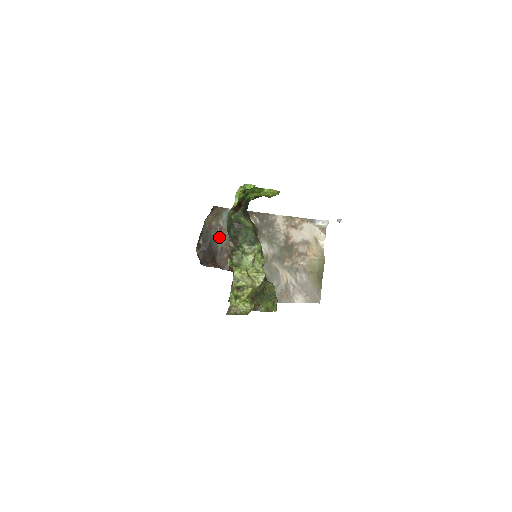
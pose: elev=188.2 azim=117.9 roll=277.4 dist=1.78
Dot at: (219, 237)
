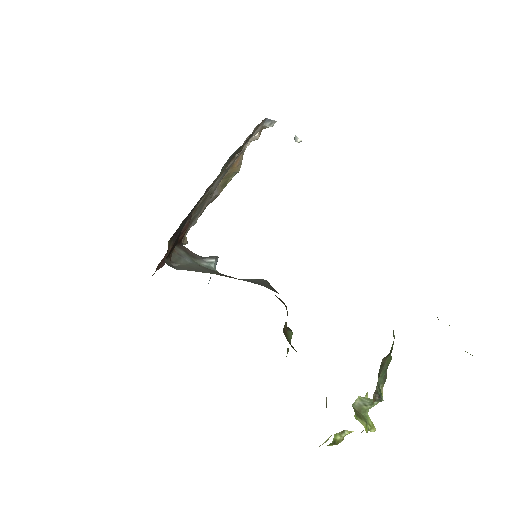
Dot at: occluded
